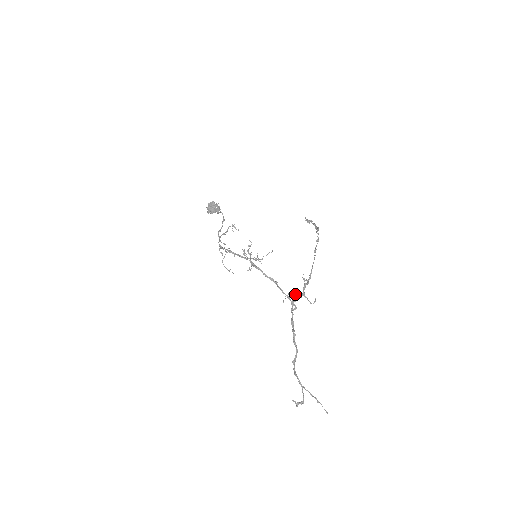
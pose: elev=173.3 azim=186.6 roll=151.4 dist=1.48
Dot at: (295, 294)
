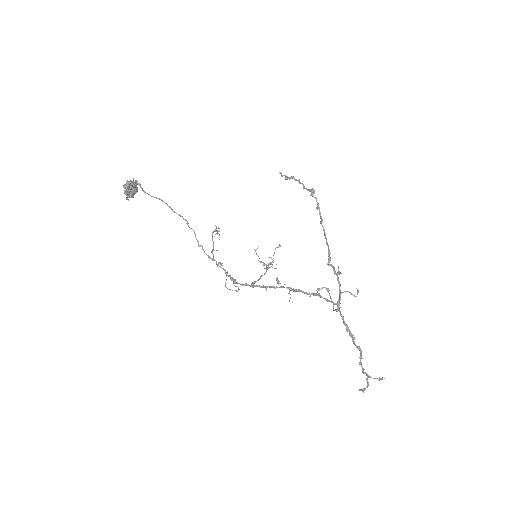
Dot at: (327, 288)
